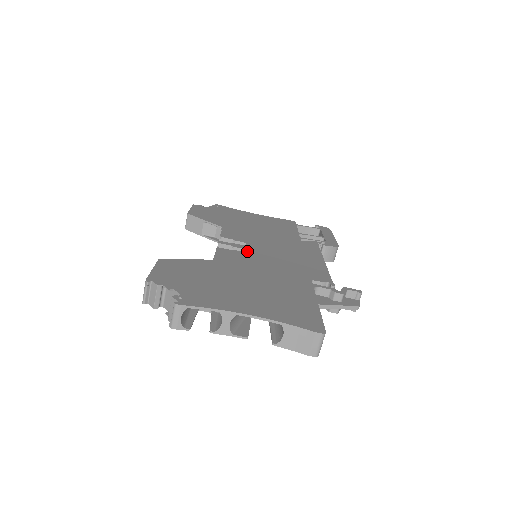
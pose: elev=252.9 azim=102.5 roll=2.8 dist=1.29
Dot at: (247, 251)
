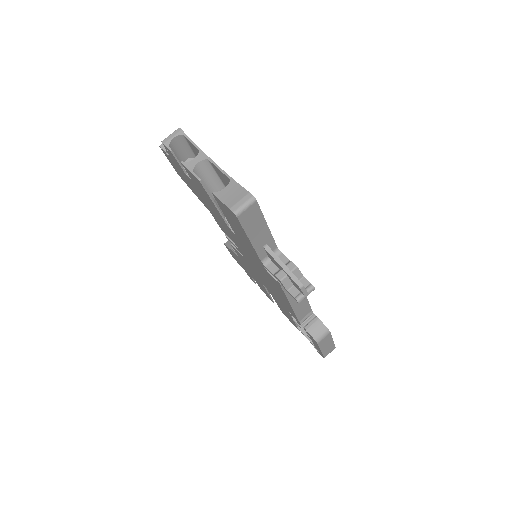
Dot at: occluded
